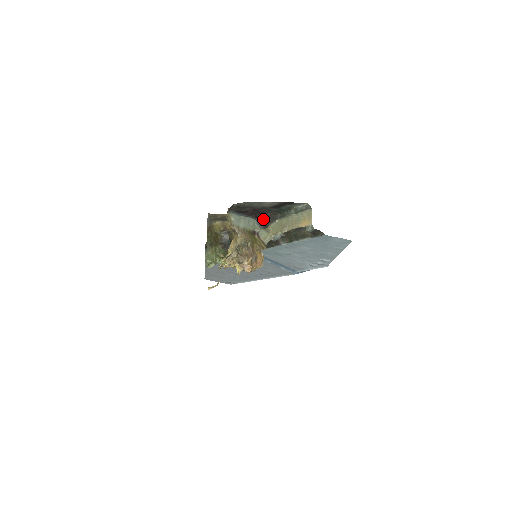
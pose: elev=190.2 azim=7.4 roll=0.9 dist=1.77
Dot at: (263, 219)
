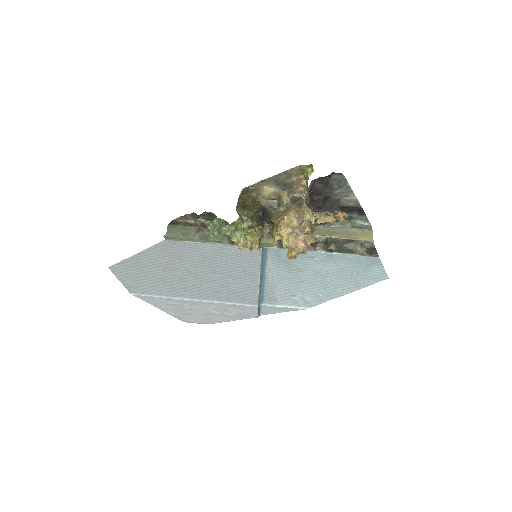
Dot at: occluded
